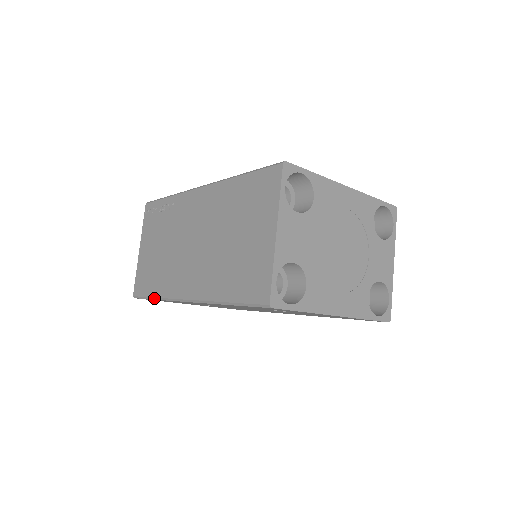
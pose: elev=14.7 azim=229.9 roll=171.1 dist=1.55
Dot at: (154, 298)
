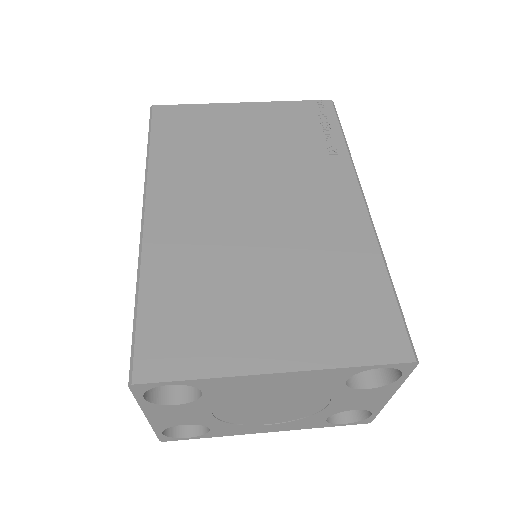
Dot at: occluded
